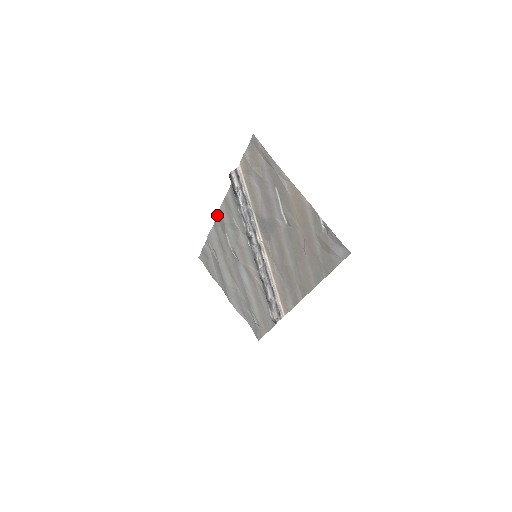
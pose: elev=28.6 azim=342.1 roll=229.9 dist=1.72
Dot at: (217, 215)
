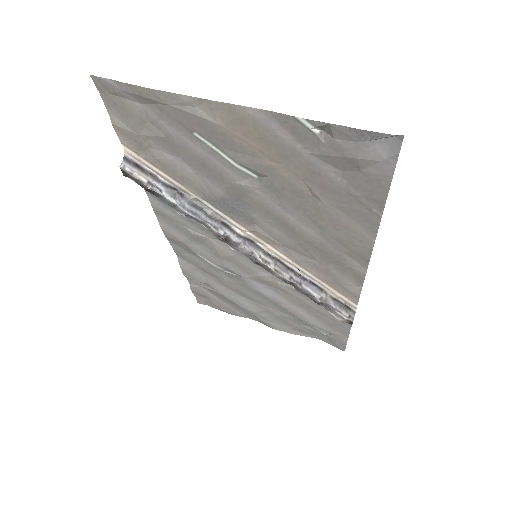
Dot at: occluded
